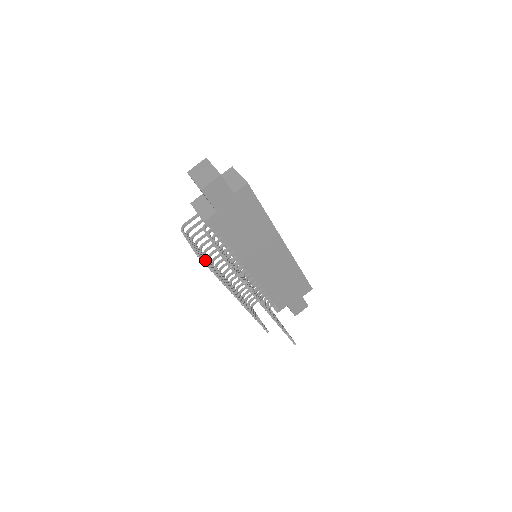
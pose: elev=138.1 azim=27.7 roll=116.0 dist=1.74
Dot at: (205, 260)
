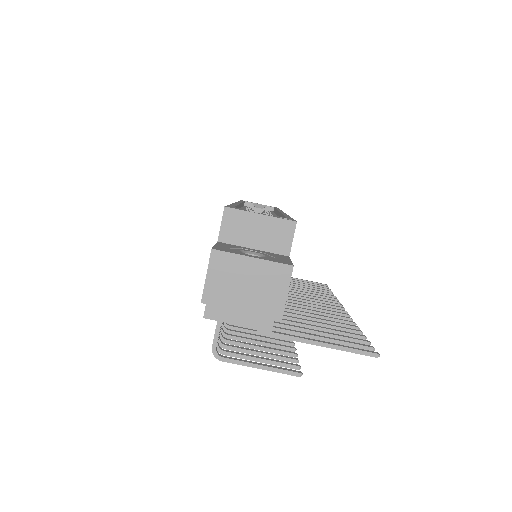
Dot at: (284, 357)
